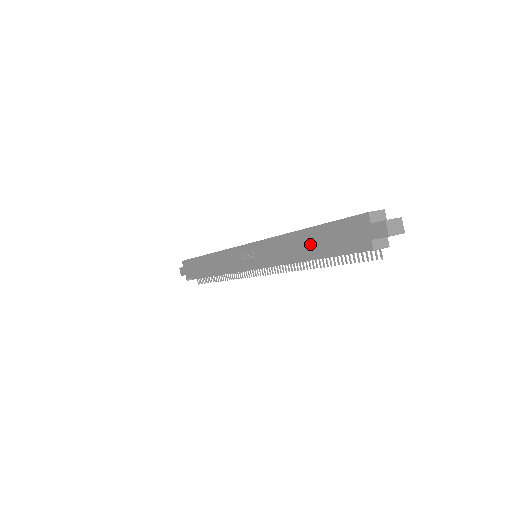
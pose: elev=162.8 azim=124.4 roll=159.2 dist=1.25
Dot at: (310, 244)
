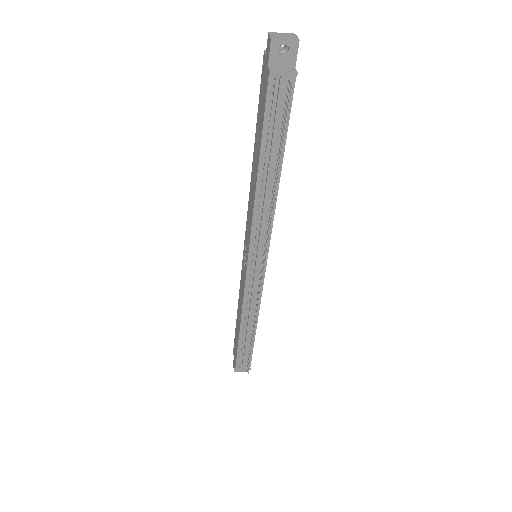
Dot at: (256, 157)
